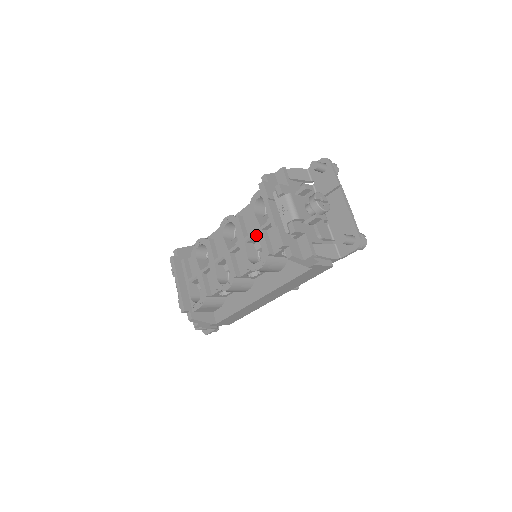
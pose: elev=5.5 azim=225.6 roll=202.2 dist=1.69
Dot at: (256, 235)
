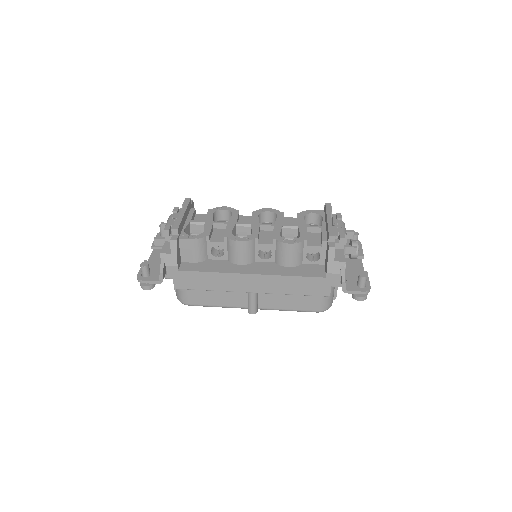
Dot at: (299, 227)
